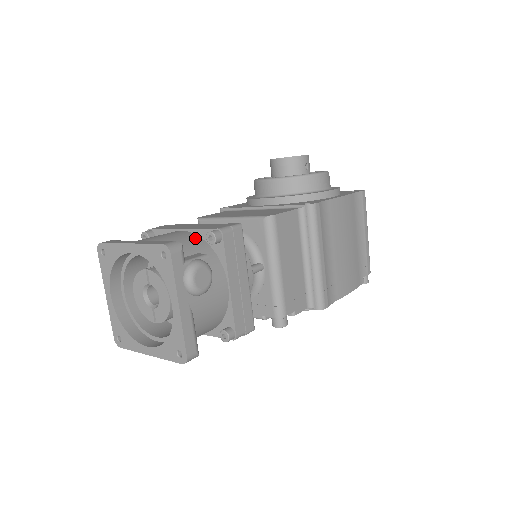
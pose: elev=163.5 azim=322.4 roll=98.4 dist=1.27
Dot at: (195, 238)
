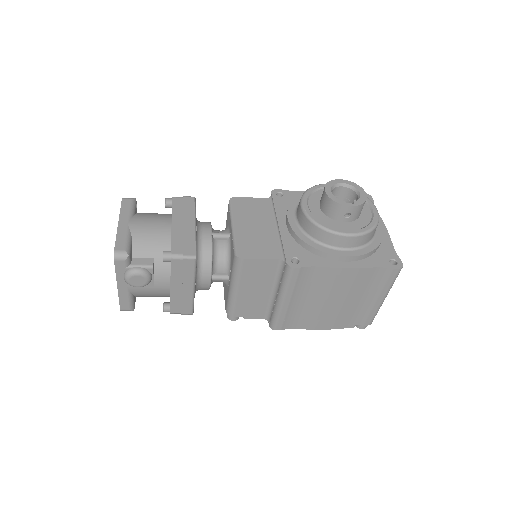
Dot at: (165, 243)
